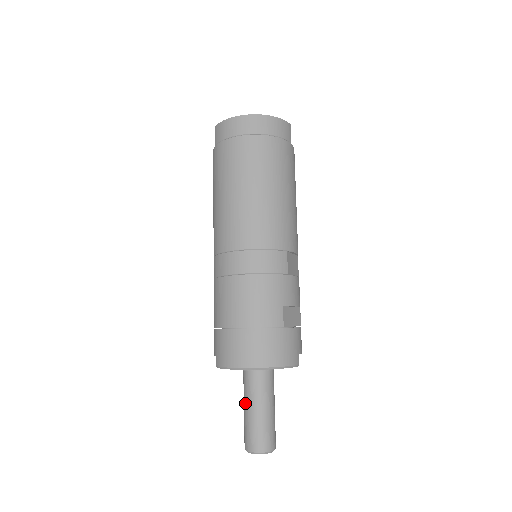
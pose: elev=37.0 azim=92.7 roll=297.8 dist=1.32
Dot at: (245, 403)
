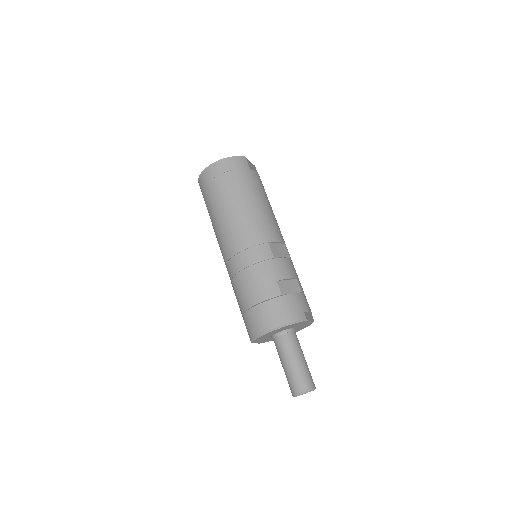
Dot at: (281, 362)
